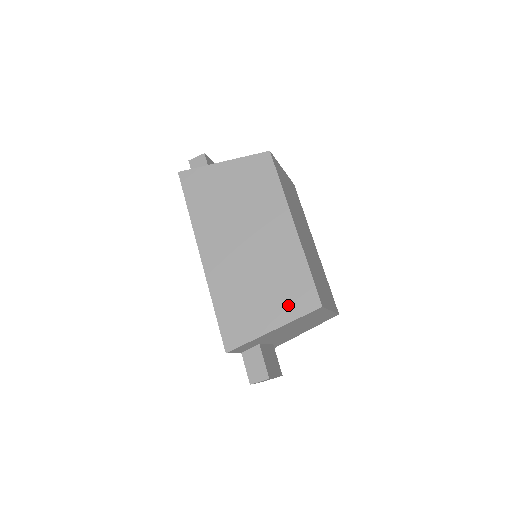
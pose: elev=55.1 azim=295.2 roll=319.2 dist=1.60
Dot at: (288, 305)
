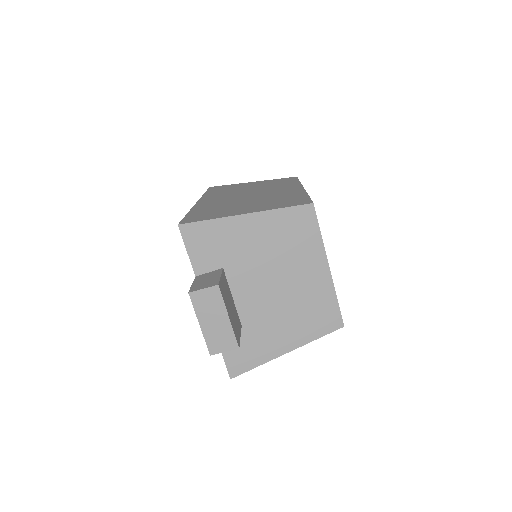
Dot at: (273, 205)
